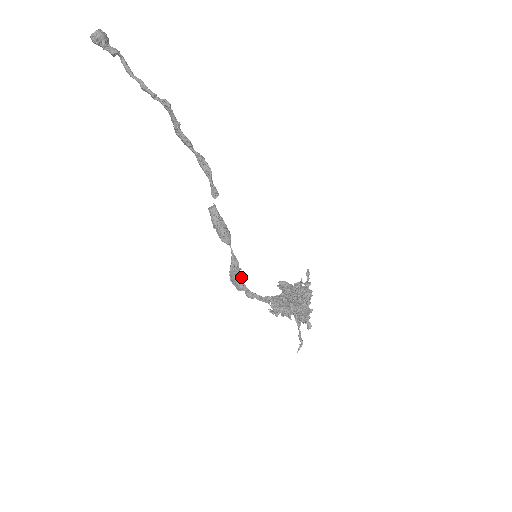
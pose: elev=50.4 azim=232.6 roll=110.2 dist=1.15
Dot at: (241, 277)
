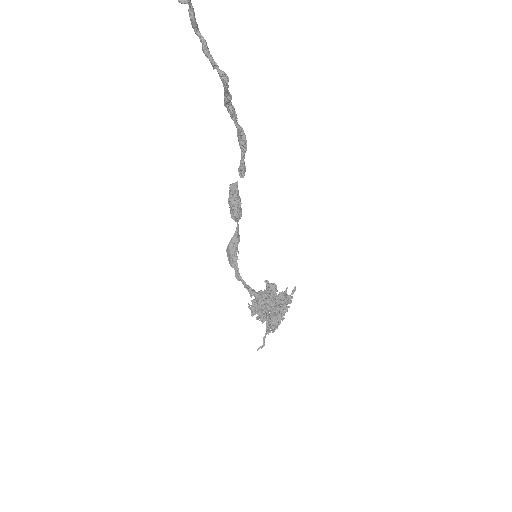
Dot at: (236, 258)
